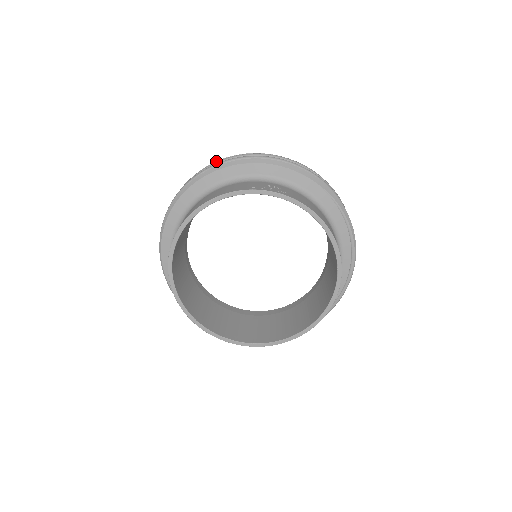
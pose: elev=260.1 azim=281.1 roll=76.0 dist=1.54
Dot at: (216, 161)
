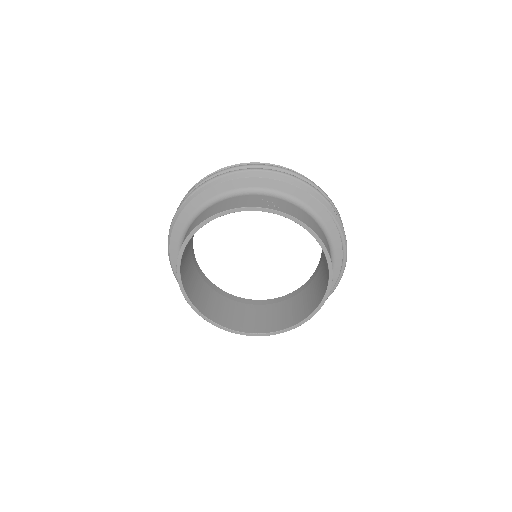
Dot at: occluded
